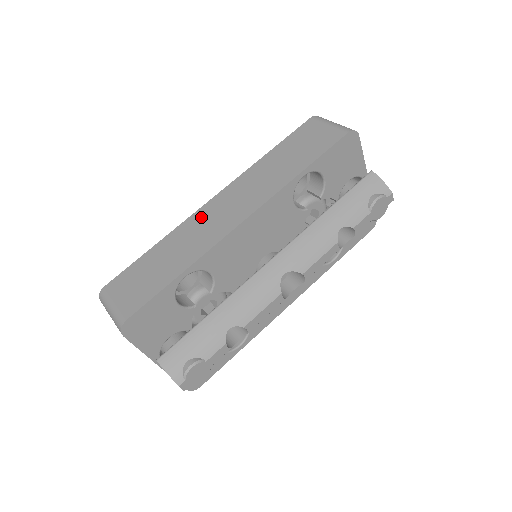
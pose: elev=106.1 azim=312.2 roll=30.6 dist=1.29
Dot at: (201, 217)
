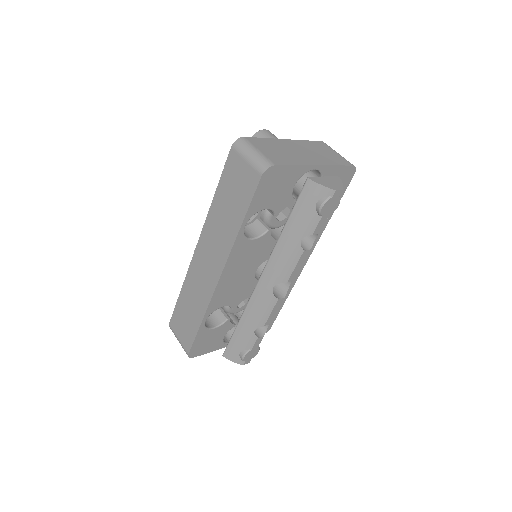
Dot at: (195, 269)
